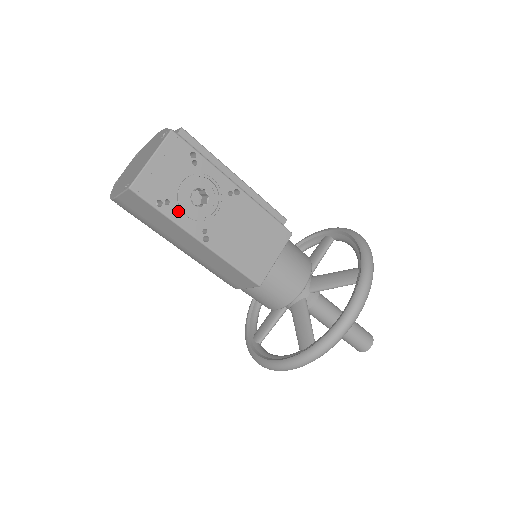
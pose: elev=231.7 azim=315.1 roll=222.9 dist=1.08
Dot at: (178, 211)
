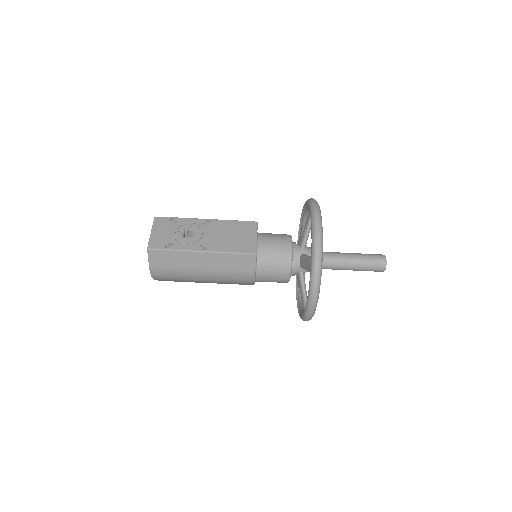
Dot at: (180, 245)
